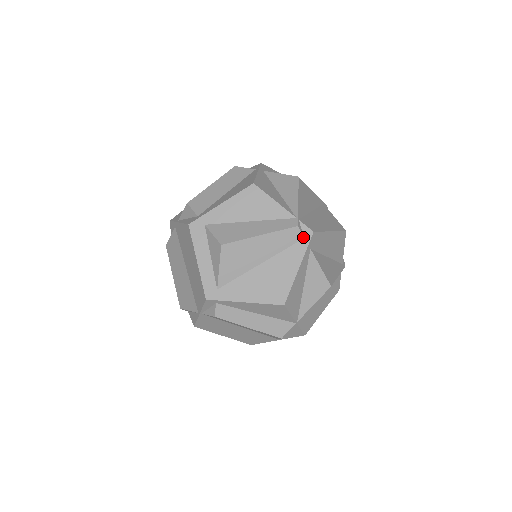
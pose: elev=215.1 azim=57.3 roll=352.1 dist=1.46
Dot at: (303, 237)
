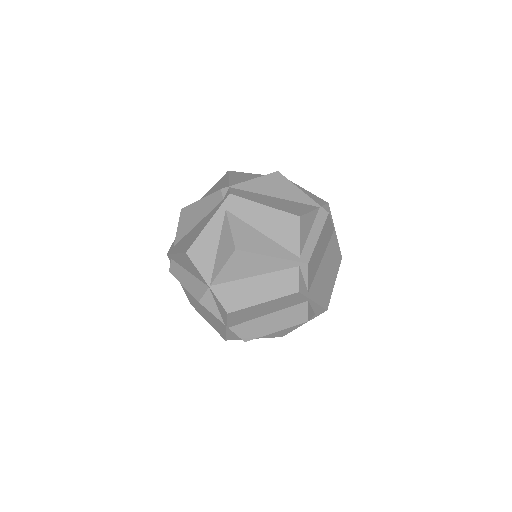
Dot at: (223, 199)
